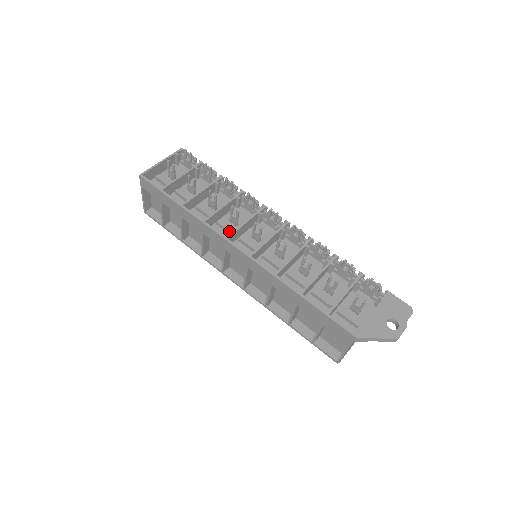
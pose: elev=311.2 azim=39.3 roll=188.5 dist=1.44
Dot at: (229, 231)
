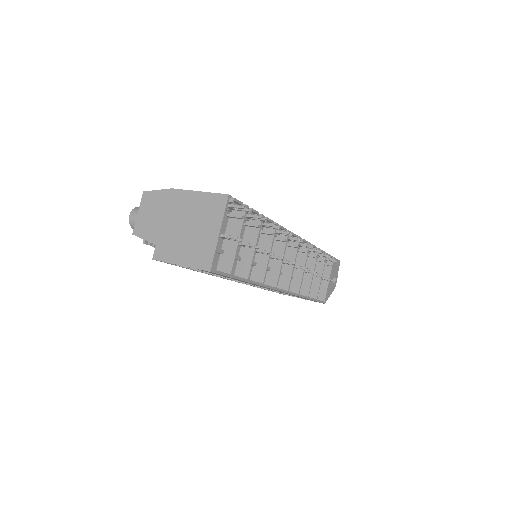
Dot at: (267, 270)
